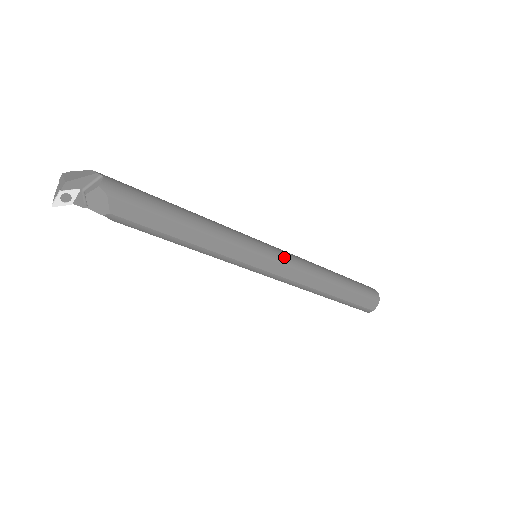
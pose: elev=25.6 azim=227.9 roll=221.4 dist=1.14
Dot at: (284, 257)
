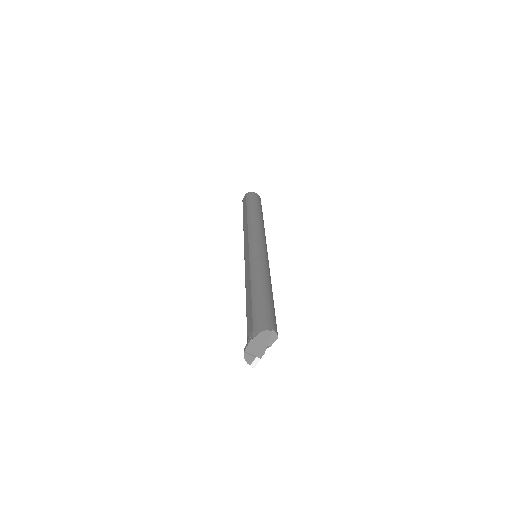
Dot at: occluded
